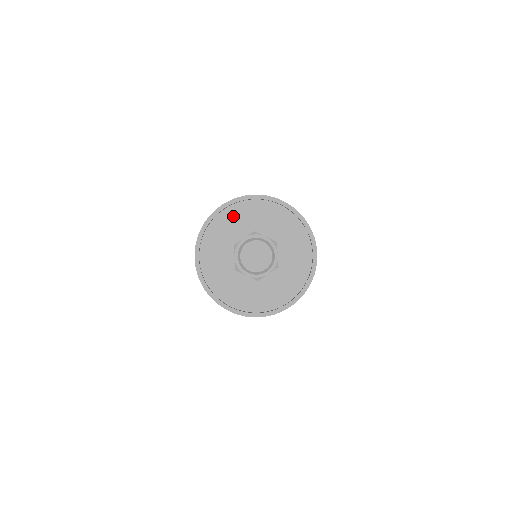
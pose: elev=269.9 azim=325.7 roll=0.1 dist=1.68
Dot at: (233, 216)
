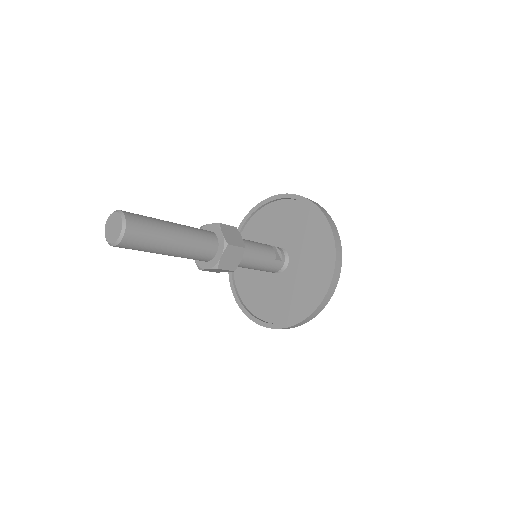
Dot at: (248, 236)
